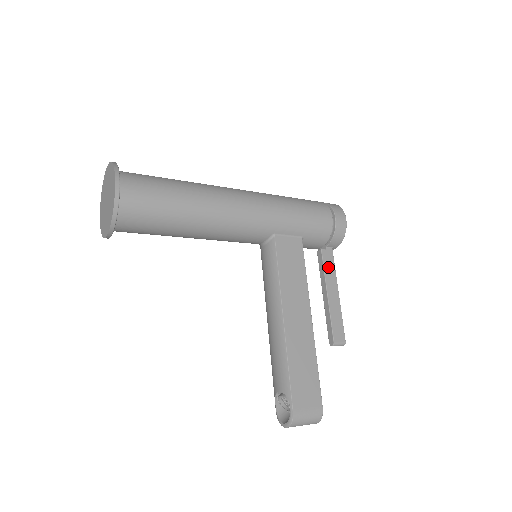
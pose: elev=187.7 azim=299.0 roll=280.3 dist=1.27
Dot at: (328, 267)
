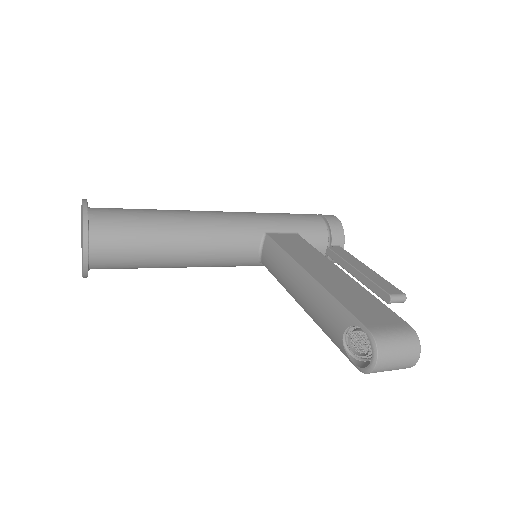
Dot at: (343, 255)
